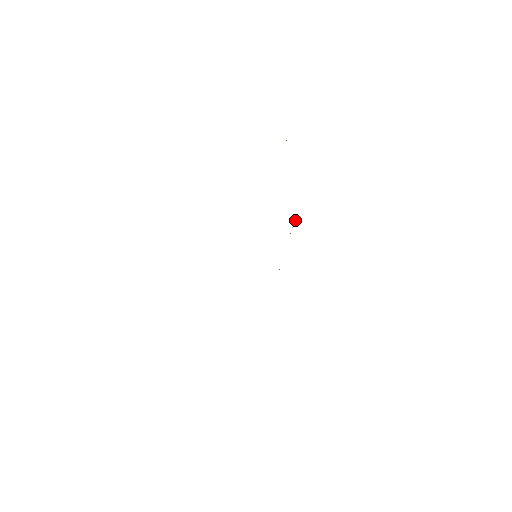
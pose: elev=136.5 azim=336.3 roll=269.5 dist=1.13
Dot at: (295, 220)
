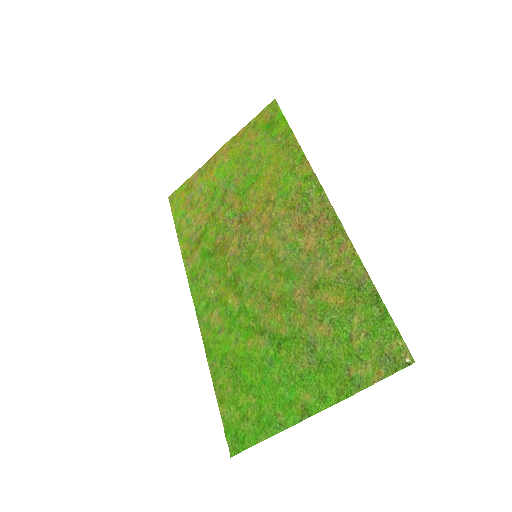
Dot at: (197, 198)
